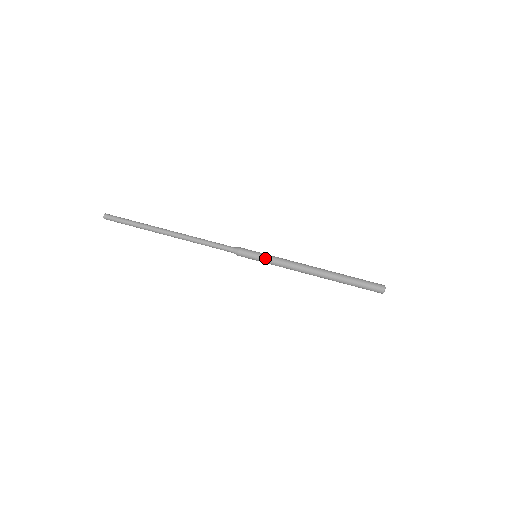
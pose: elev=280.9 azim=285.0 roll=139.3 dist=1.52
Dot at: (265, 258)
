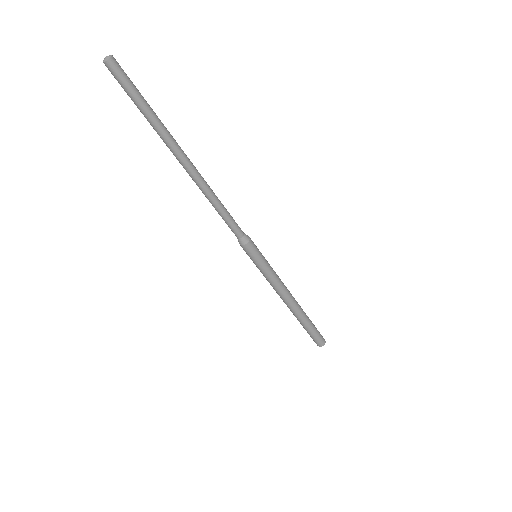
Dot at: (260, 269)
